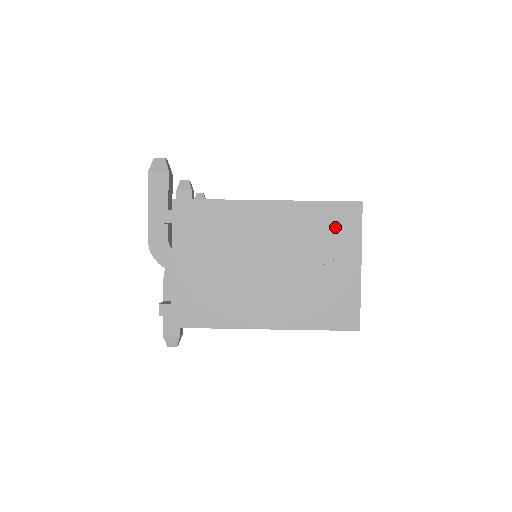
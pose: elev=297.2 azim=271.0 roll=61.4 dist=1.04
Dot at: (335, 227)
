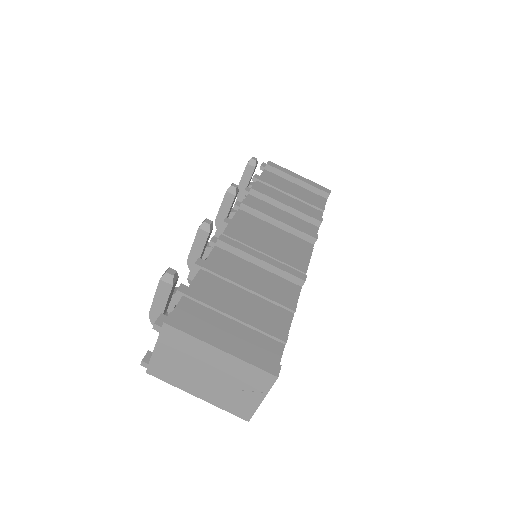
Dot at: (256, 379)
